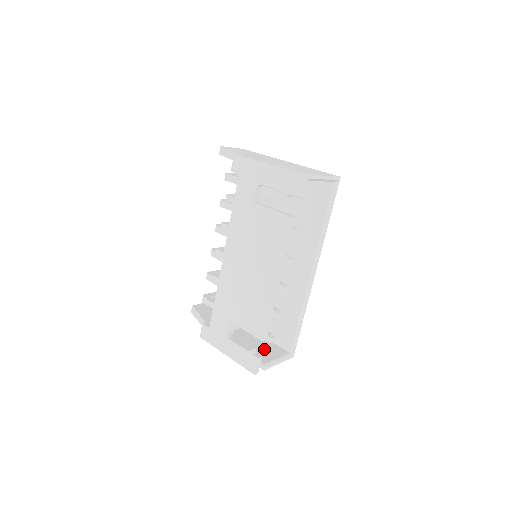
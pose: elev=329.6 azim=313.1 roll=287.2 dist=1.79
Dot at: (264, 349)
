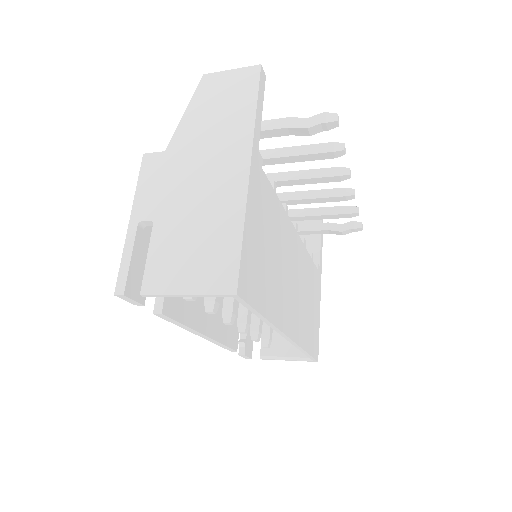
Dot at: occluded
